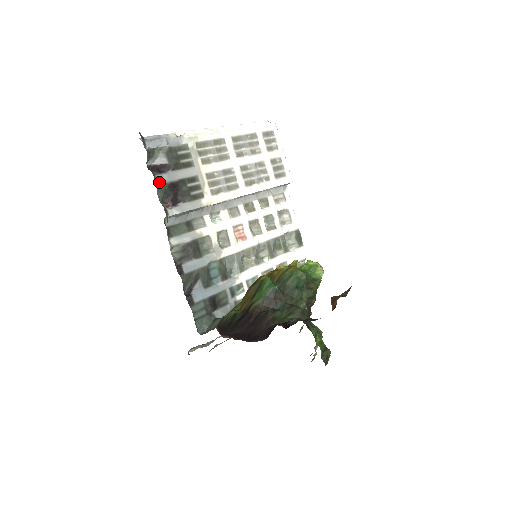
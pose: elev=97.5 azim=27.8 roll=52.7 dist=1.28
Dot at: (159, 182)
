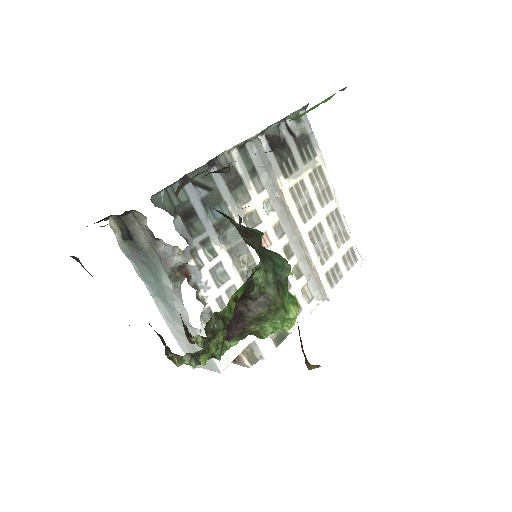
Dot at: (282, 125)
